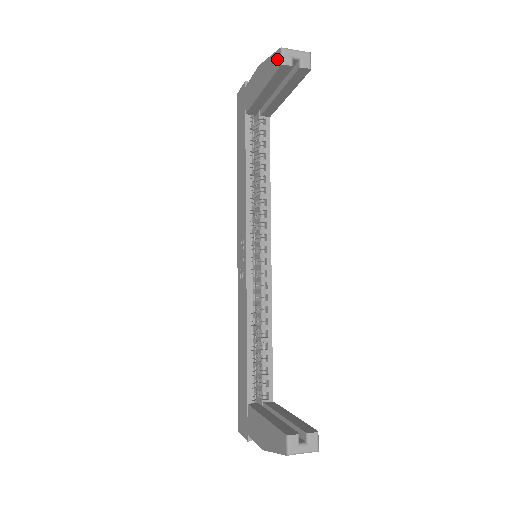
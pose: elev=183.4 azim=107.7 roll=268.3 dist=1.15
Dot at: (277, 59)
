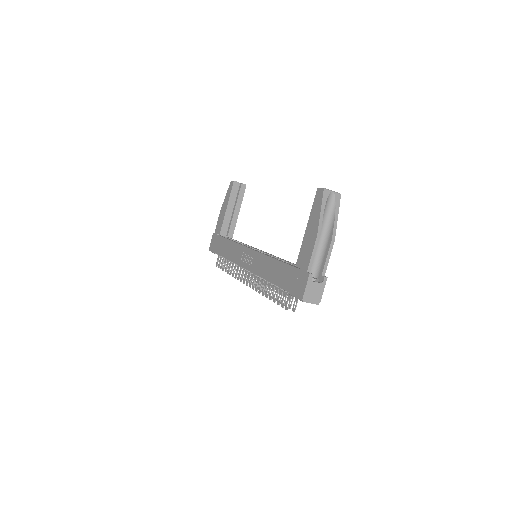
Dot at: (231, 185)
